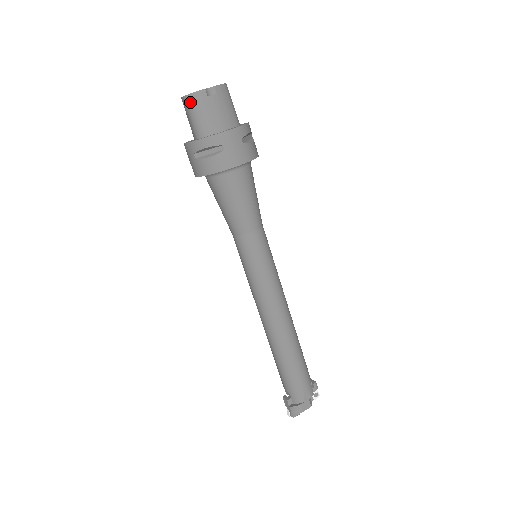
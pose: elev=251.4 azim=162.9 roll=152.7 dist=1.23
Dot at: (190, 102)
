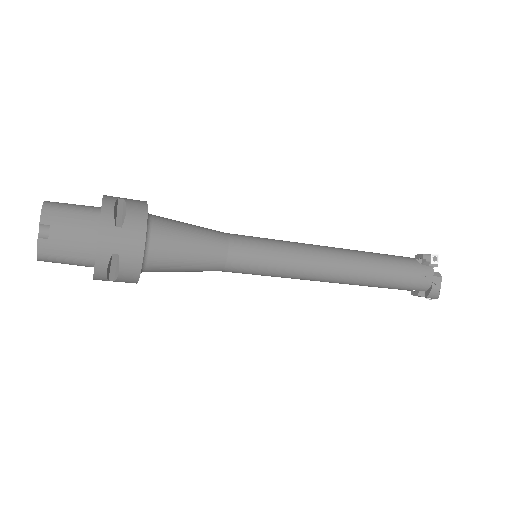
Dot at: (47, 259)
